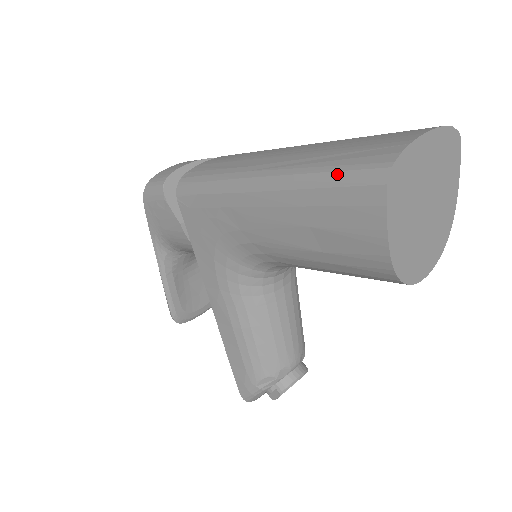
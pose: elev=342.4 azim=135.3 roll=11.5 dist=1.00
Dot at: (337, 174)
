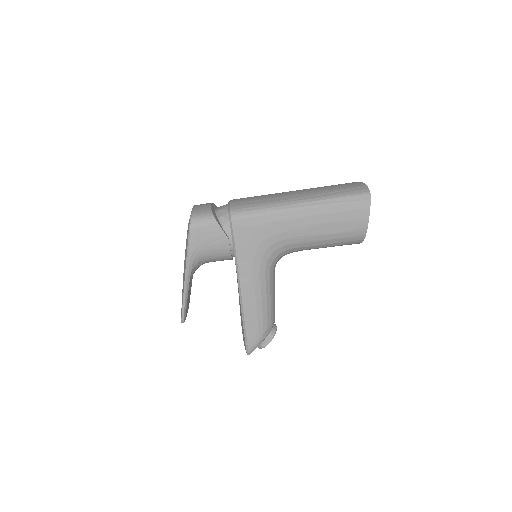
Dot at: (347, 198)
